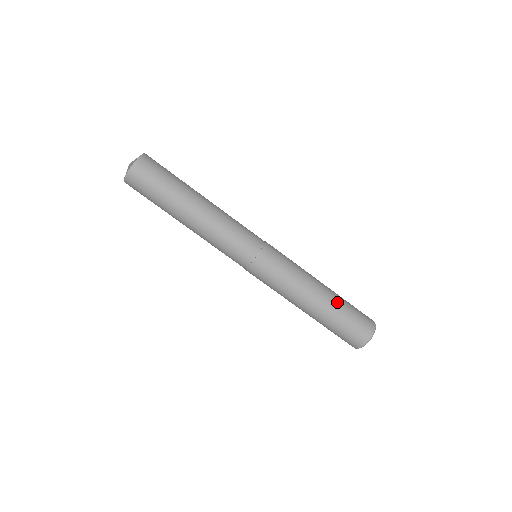
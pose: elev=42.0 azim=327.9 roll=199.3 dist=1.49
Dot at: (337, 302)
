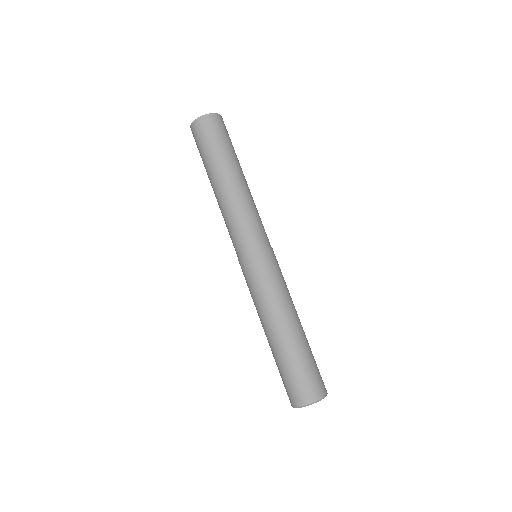
Dot at: (302, 344)
